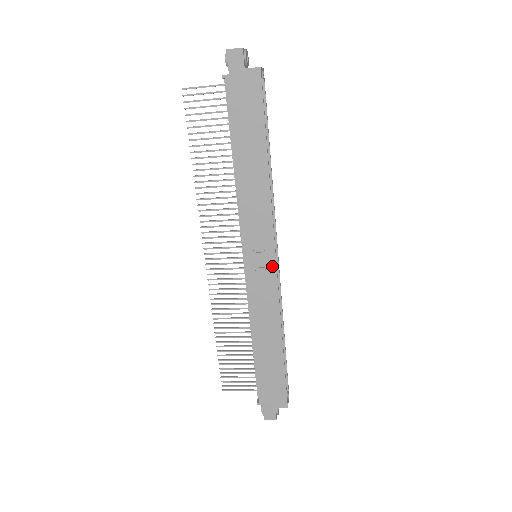
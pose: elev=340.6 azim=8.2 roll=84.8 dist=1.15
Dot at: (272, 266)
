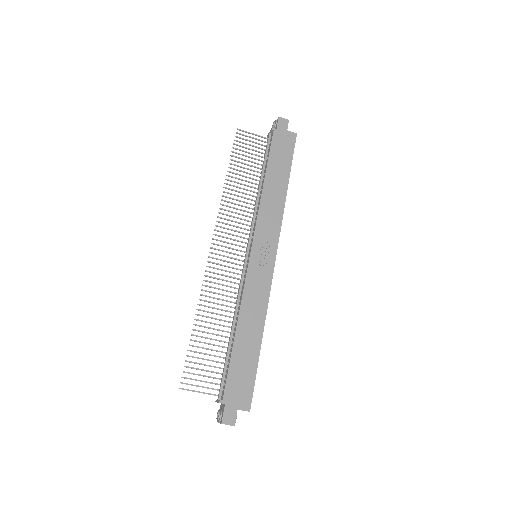
Dot at: (271, 262)
